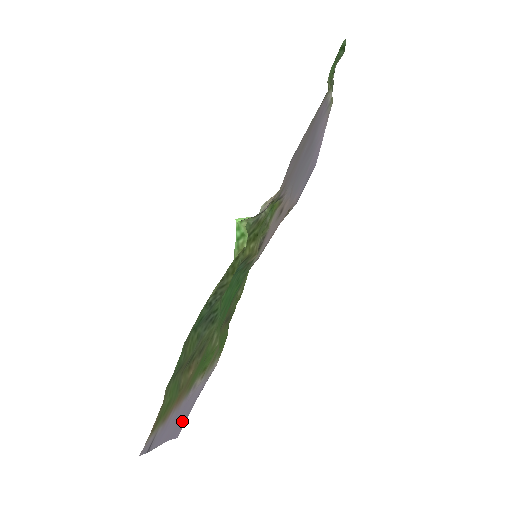
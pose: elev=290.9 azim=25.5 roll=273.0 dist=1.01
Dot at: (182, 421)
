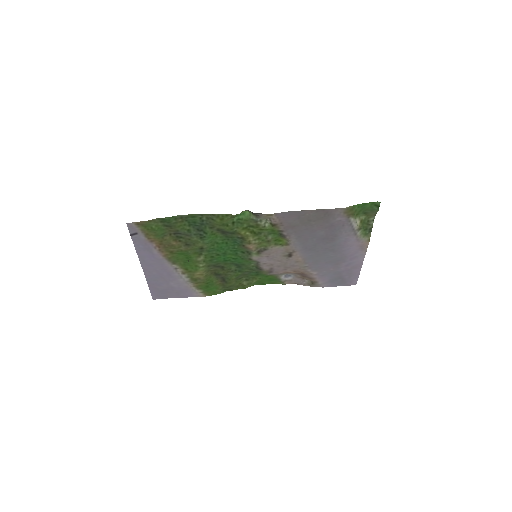
Dot at: (160, 289)
